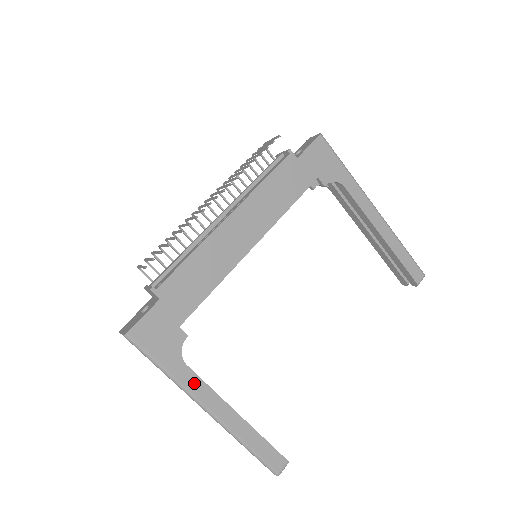
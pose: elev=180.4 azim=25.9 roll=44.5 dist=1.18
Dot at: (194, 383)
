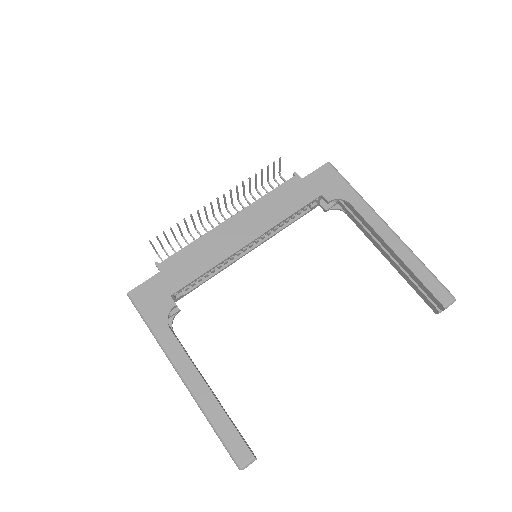
Dot at: (173, 346)
